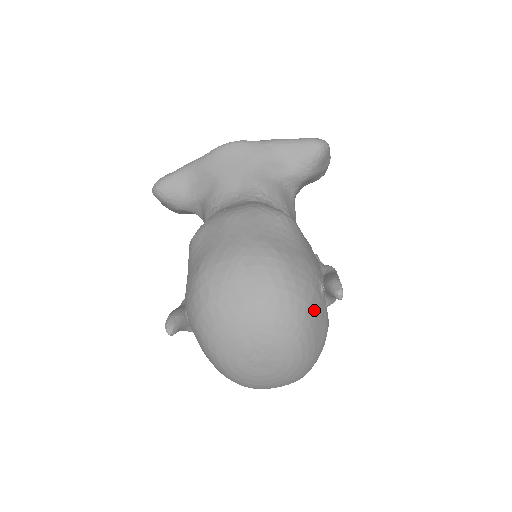
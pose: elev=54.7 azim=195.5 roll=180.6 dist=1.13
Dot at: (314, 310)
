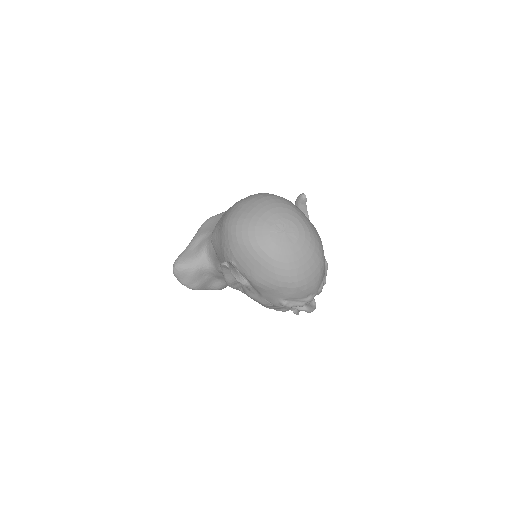
Dot at: occluded
